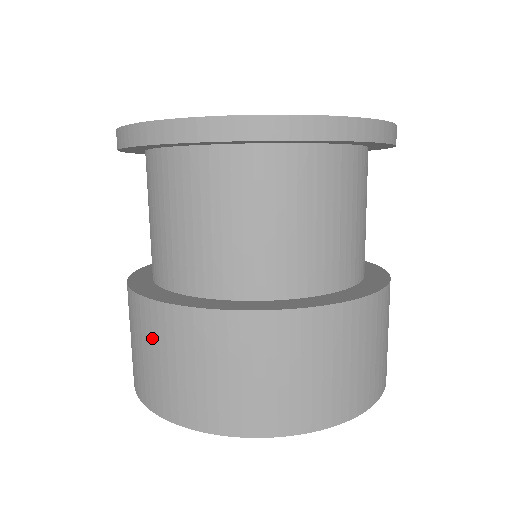
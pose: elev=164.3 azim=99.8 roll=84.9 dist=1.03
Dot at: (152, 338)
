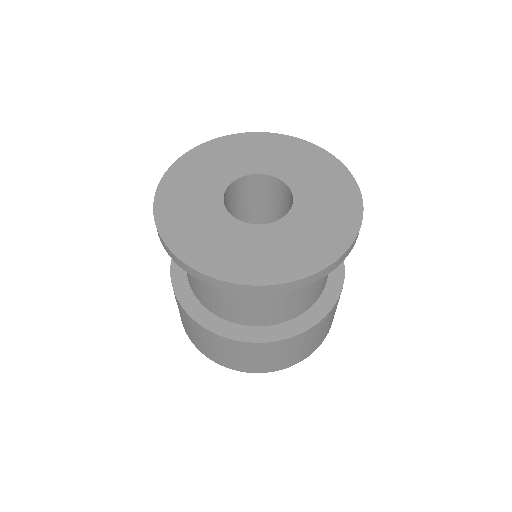
Dot at: (203, 337)
